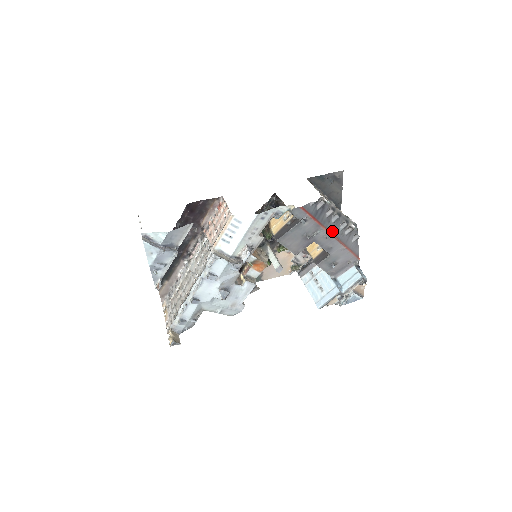
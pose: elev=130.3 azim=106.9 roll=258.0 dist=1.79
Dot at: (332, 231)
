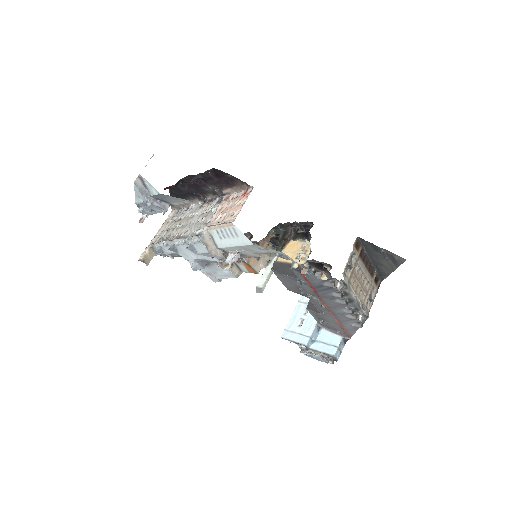
Dot at: (331, 307)
